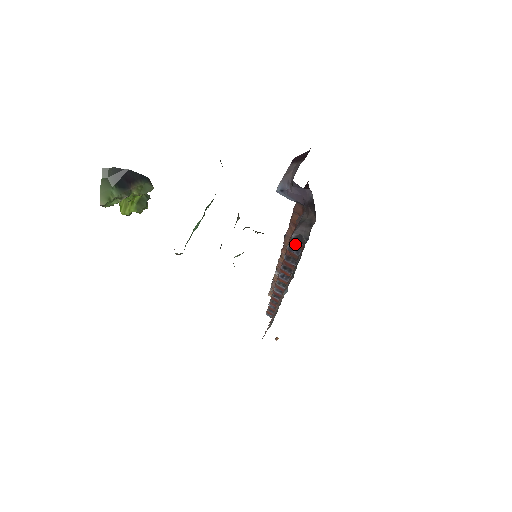
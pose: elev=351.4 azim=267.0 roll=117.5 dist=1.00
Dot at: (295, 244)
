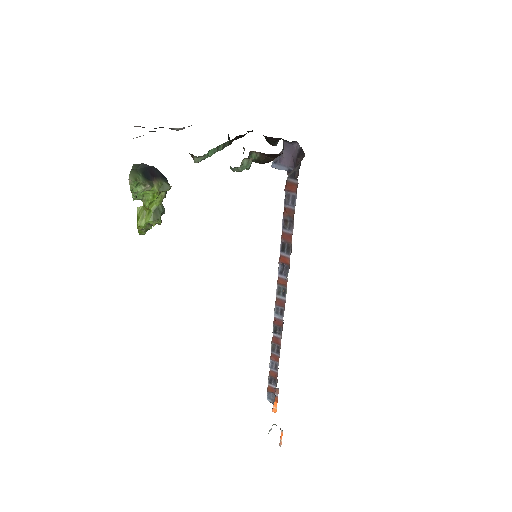
Dot at: (290, 187)
